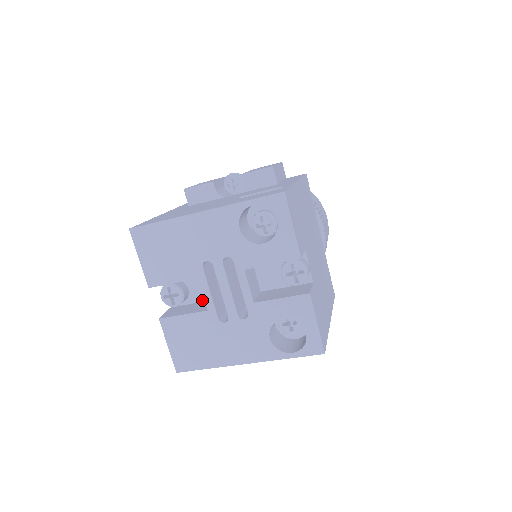
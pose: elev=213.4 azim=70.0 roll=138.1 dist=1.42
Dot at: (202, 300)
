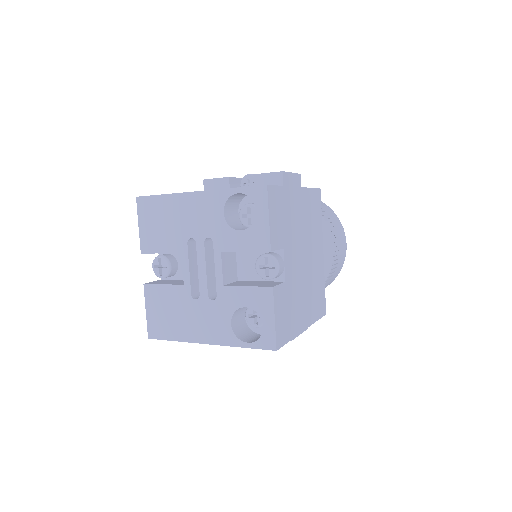
Dot at: occluded
